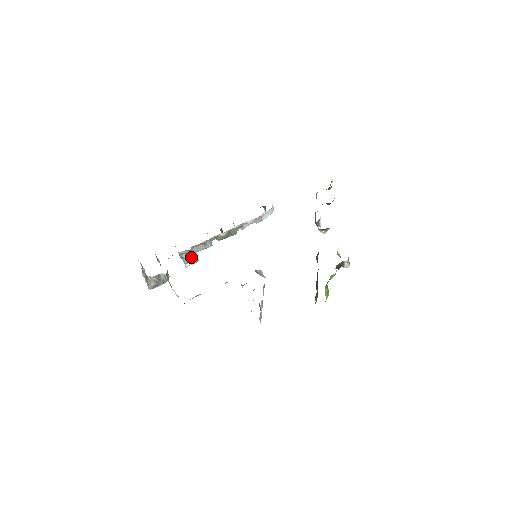
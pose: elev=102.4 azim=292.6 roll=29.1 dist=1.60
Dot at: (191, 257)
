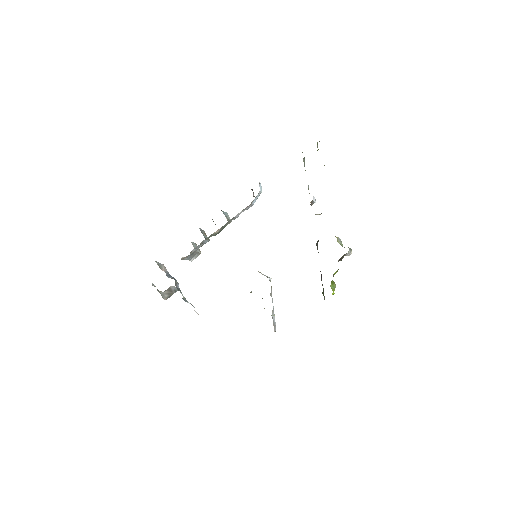
Dot at: (193, 255)
